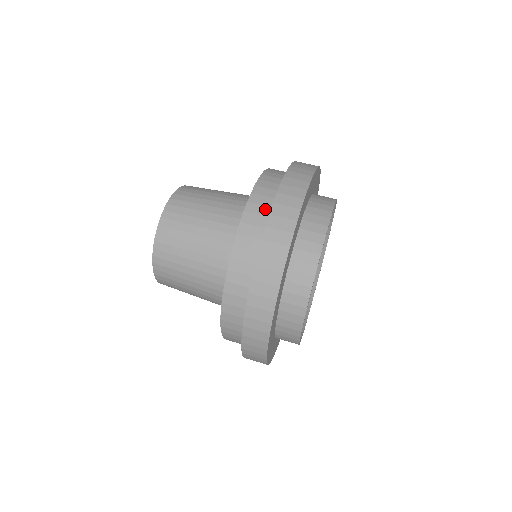
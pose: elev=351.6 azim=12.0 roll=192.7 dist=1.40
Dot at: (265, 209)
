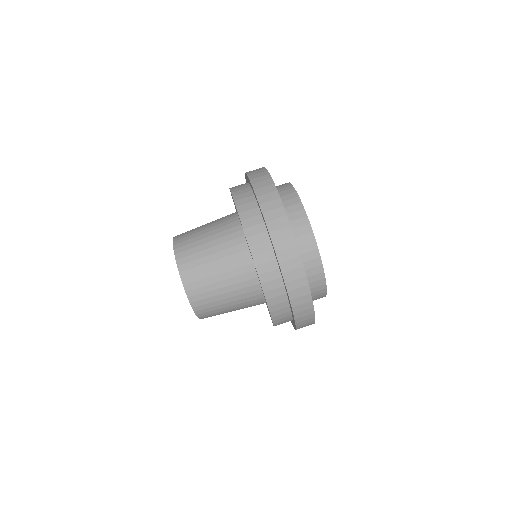
Dot at: (268, 255)
